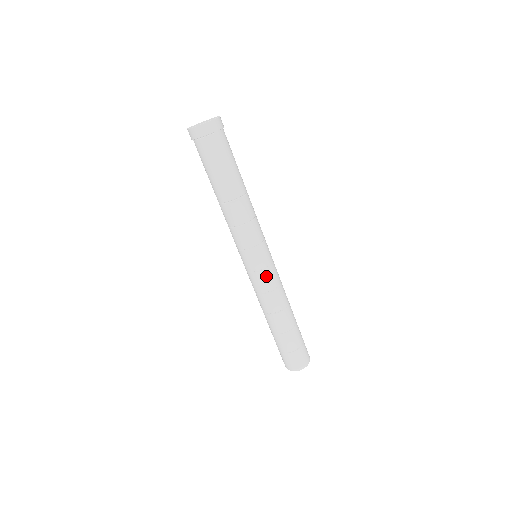
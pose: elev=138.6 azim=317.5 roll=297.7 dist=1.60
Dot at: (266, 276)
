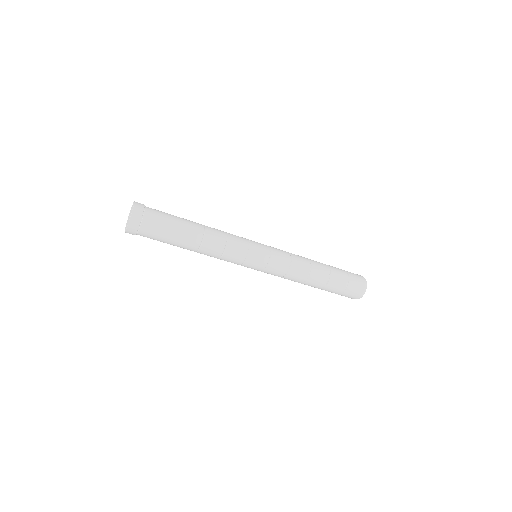
Dot at: (273, 268)
